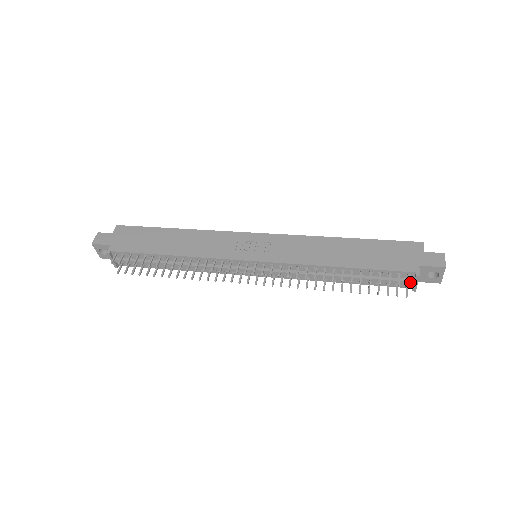
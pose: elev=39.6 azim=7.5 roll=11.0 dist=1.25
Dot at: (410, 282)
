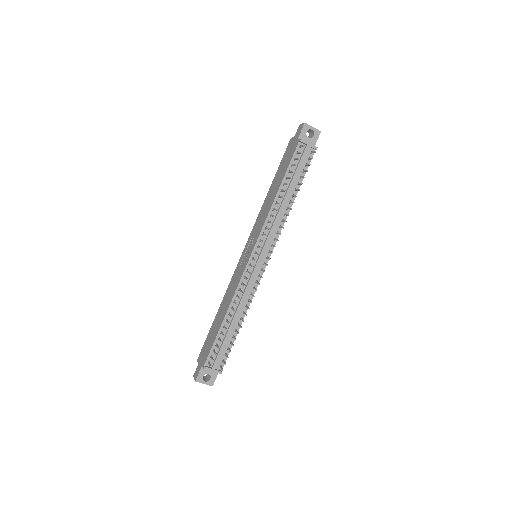
Dot at: (306, 148)
